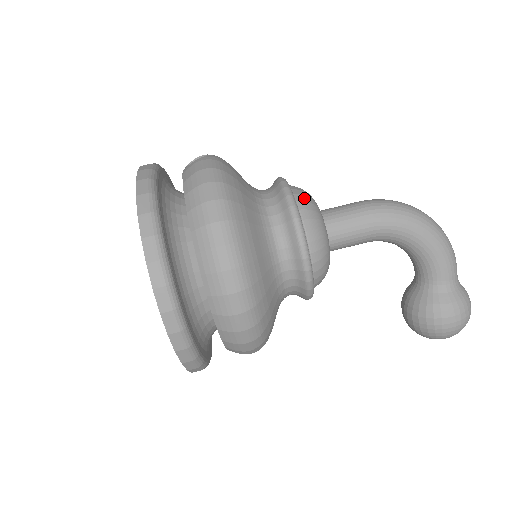
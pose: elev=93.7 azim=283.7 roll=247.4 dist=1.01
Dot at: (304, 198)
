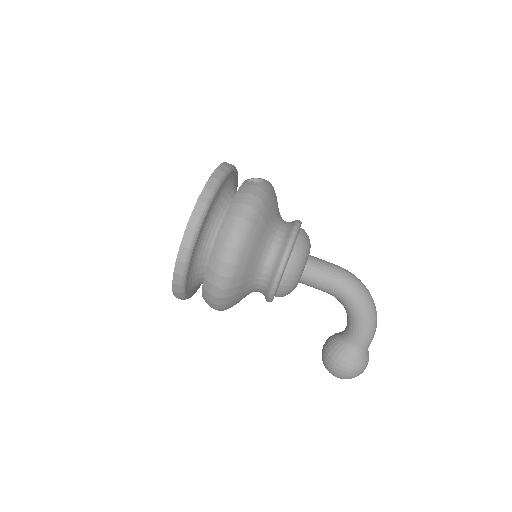
Dot at: (302, 245)
